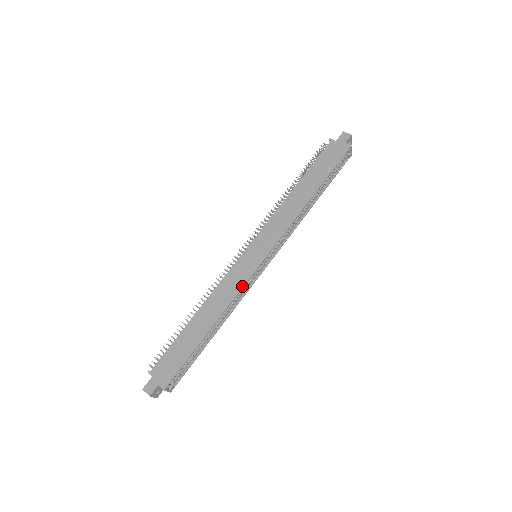
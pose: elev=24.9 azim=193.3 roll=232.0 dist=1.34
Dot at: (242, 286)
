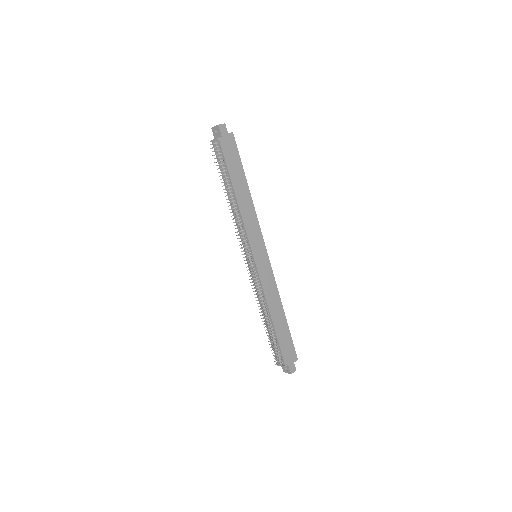
Dot at: (274, 278)
